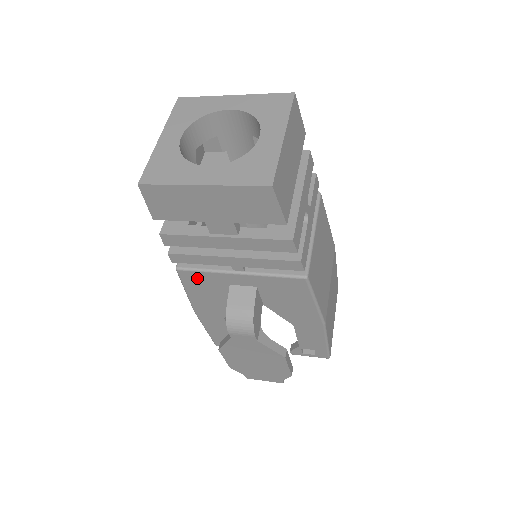
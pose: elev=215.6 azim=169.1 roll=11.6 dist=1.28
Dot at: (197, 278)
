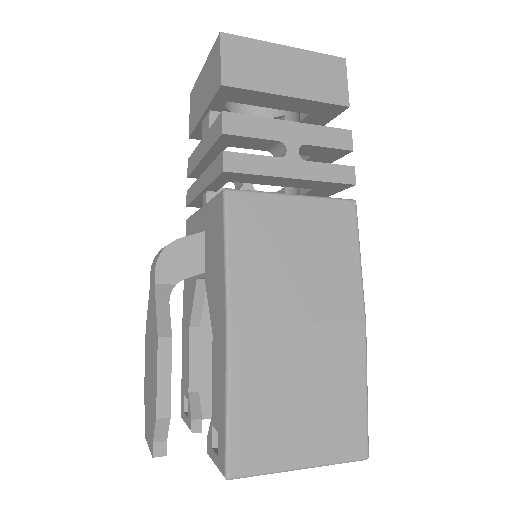
Dot at: (190, 231)
